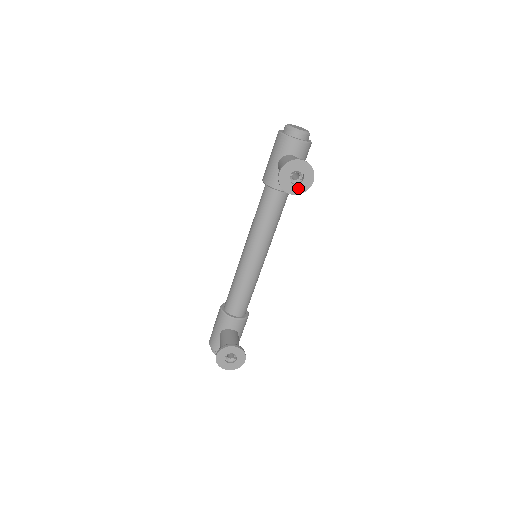
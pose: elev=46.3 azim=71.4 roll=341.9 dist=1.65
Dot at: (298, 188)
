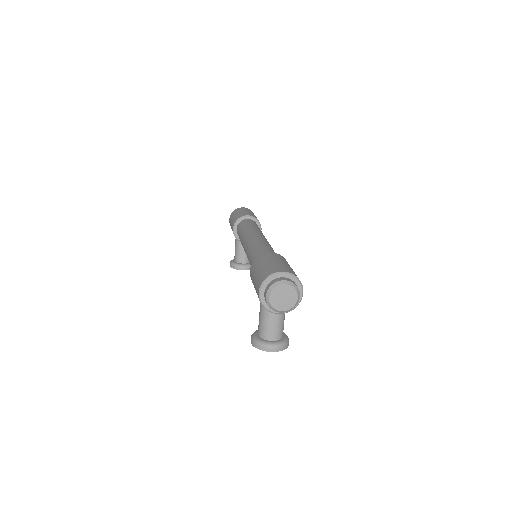
Dot at: occluded
